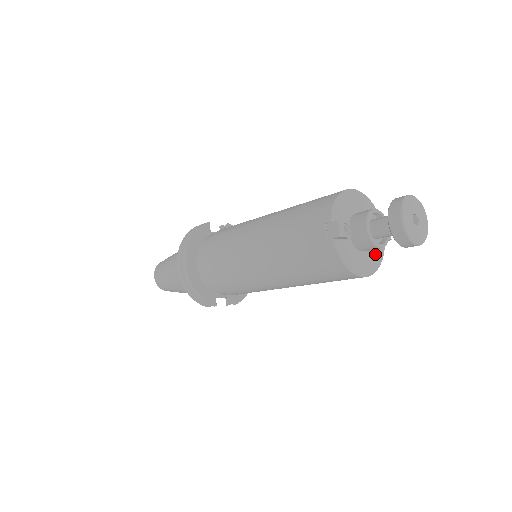
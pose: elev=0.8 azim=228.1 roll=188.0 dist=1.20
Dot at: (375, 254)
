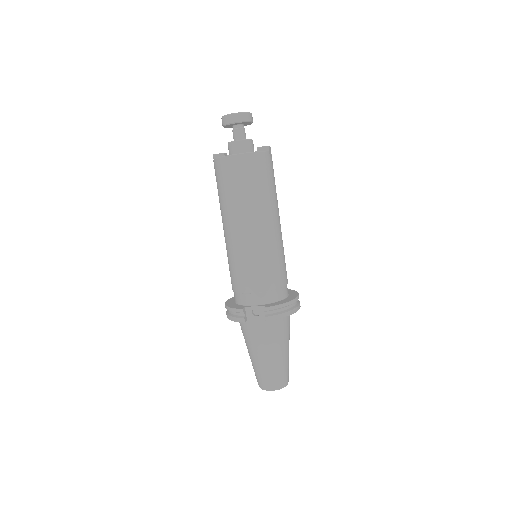
Dot at: occluded
